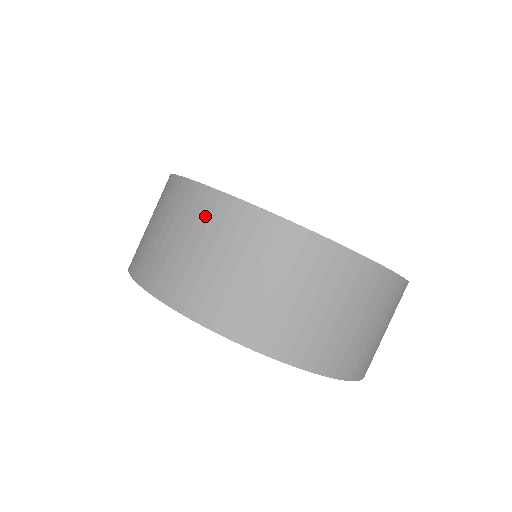
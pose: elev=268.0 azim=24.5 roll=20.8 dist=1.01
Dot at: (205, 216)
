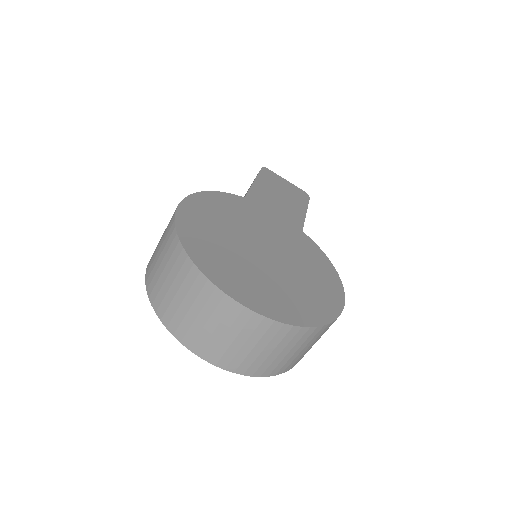
Dot at: (171, 251)
